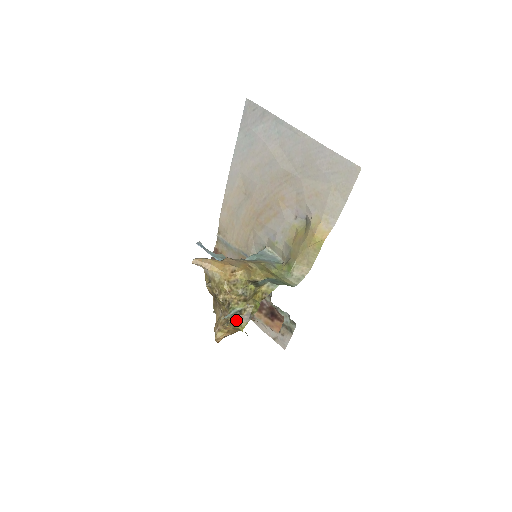
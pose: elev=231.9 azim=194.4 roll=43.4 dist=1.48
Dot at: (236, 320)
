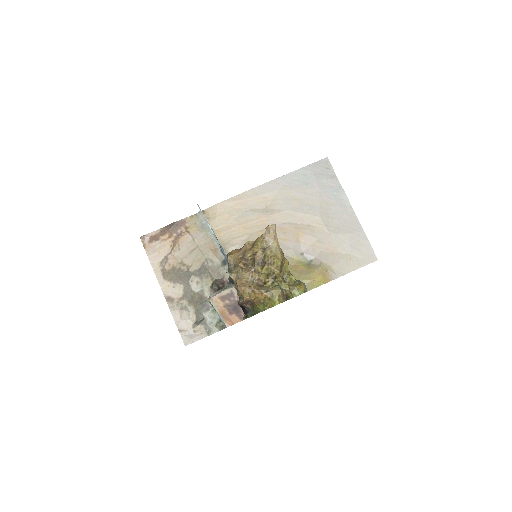
Dot at: (280, 293)
